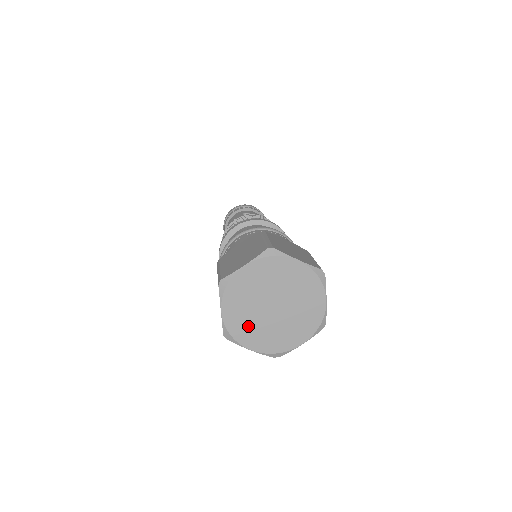
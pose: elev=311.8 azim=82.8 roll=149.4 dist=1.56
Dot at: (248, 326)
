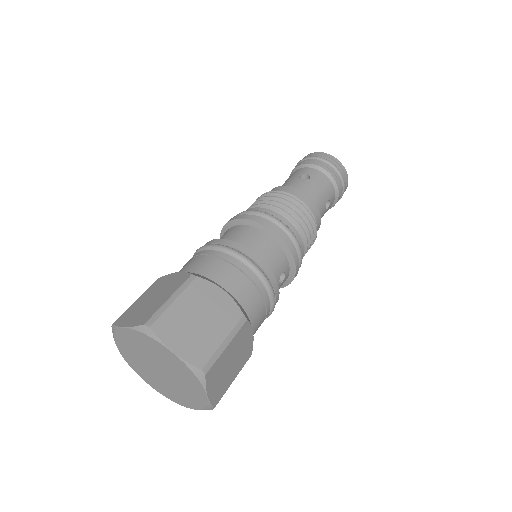
Dot at: (142, 369)
